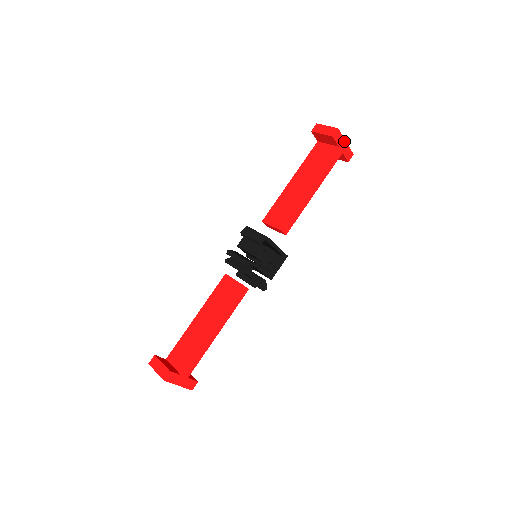
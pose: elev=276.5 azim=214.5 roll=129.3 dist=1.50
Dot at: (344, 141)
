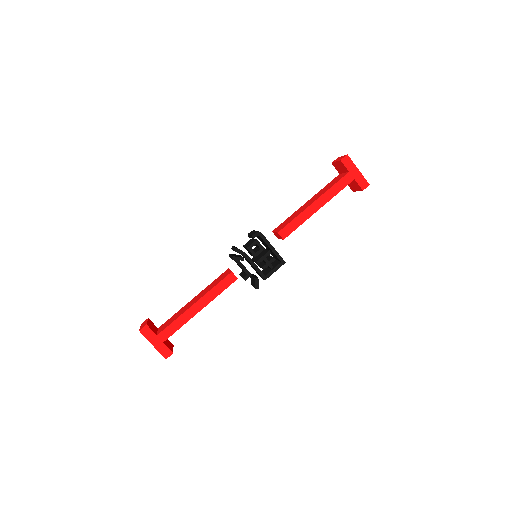
Dot at: (356, 168)
